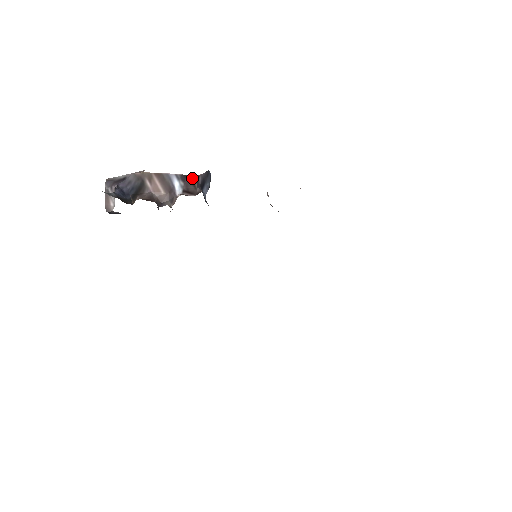
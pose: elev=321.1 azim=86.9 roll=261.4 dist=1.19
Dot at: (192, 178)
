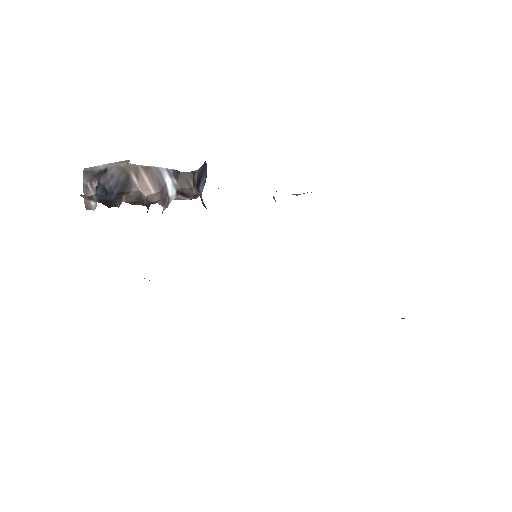
Dot at: (187, 175)
